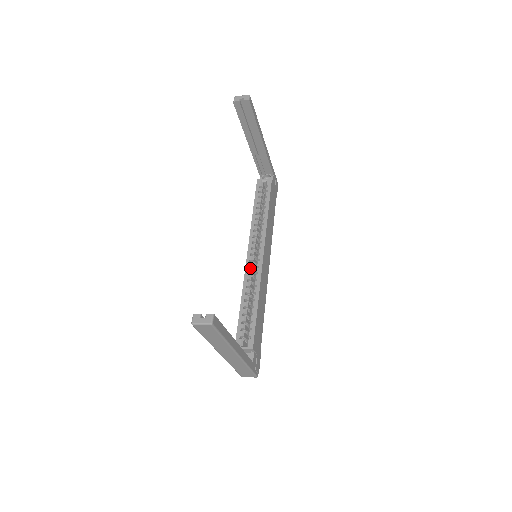
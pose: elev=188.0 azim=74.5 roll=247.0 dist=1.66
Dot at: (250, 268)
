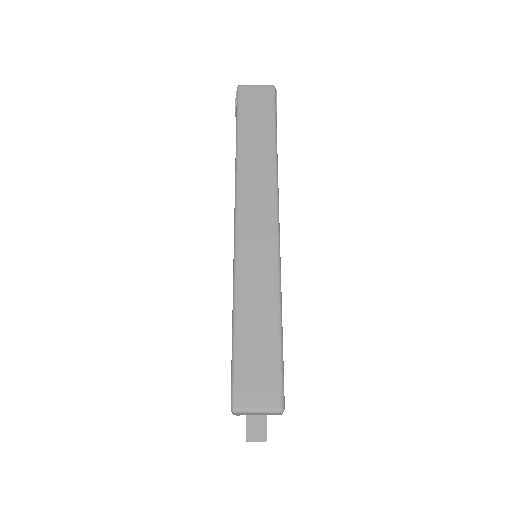
Dot at: occluded
